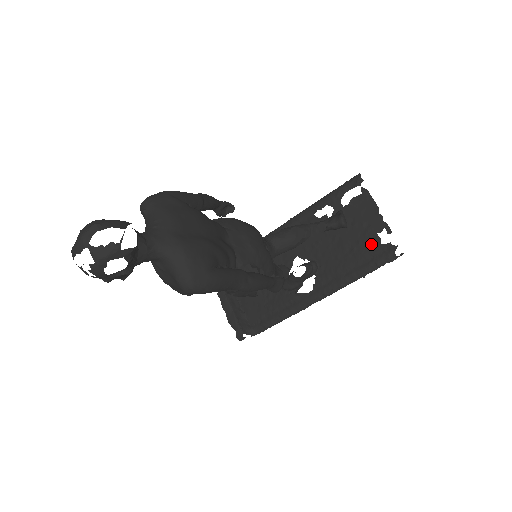
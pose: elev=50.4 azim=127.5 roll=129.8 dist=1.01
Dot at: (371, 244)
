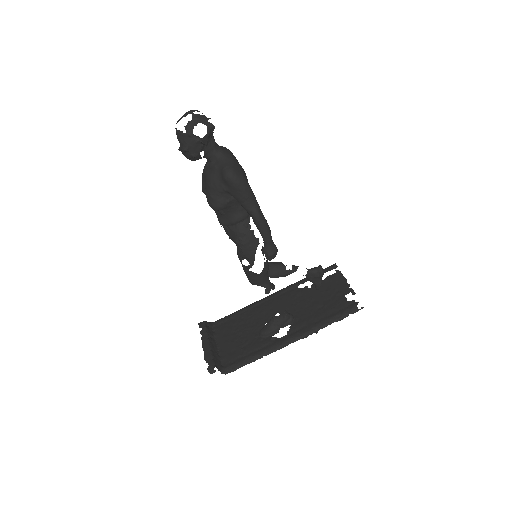
Dot at: (339, 302)
